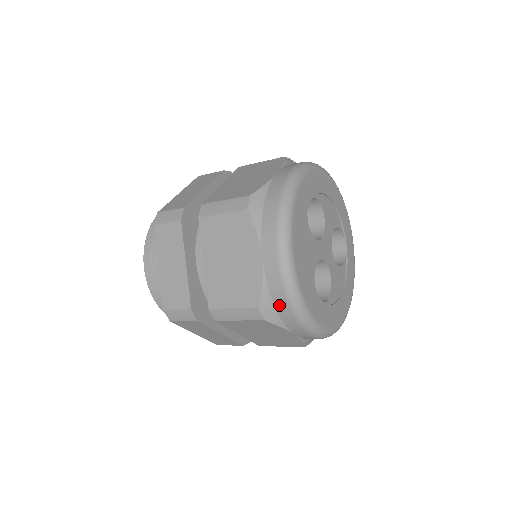
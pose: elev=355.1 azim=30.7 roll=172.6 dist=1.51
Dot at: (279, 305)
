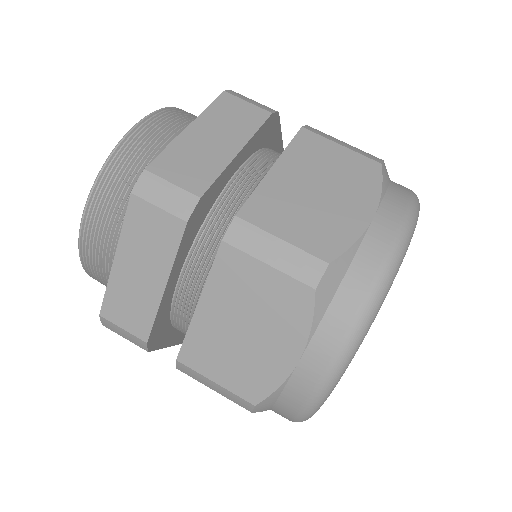
Dot at: (349, 289)
